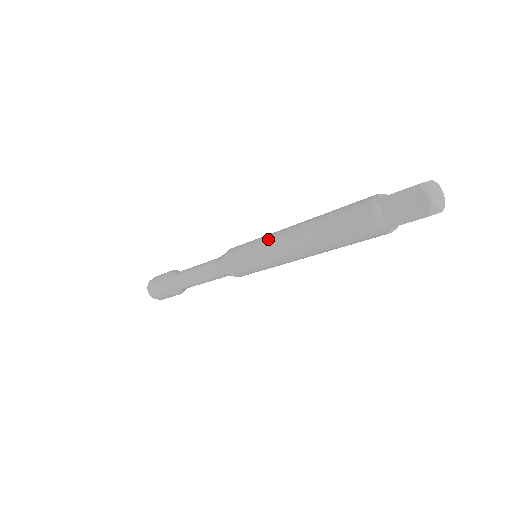
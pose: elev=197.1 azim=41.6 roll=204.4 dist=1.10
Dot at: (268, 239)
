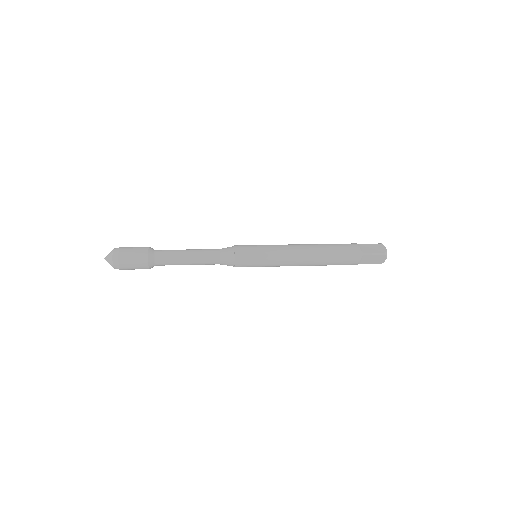
Dot at: (281, 256)
